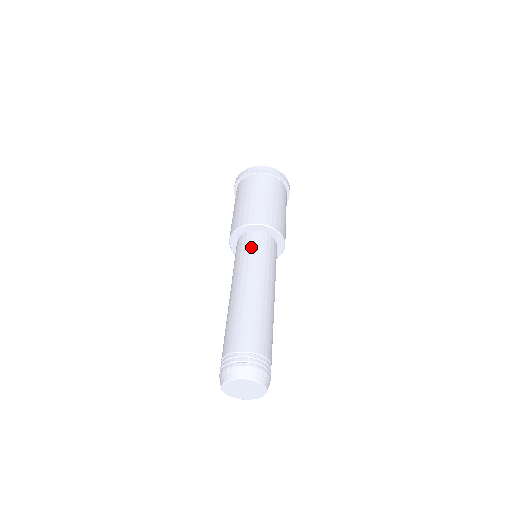
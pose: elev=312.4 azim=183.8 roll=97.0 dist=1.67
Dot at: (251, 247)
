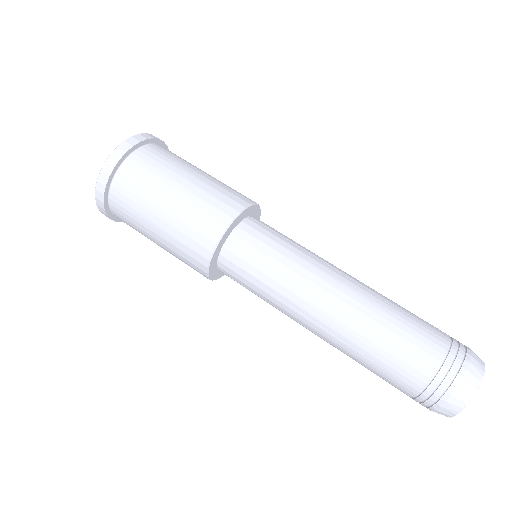
Dot at: (250, 273)
